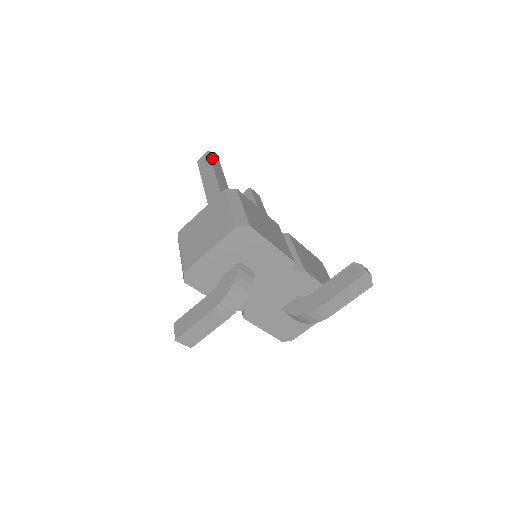
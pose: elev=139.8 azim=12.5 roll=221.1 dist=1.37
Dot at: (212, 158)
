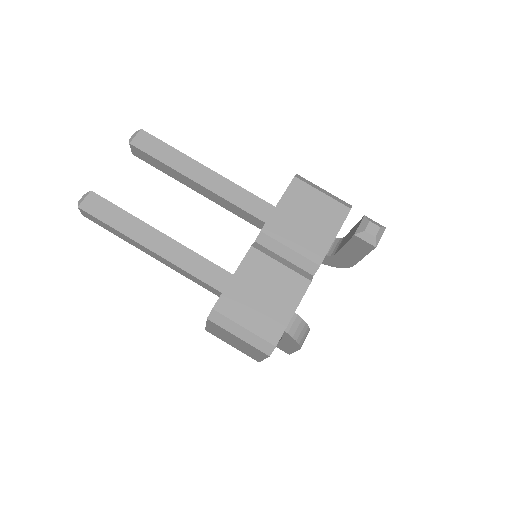
Dot at: (95, 213)
